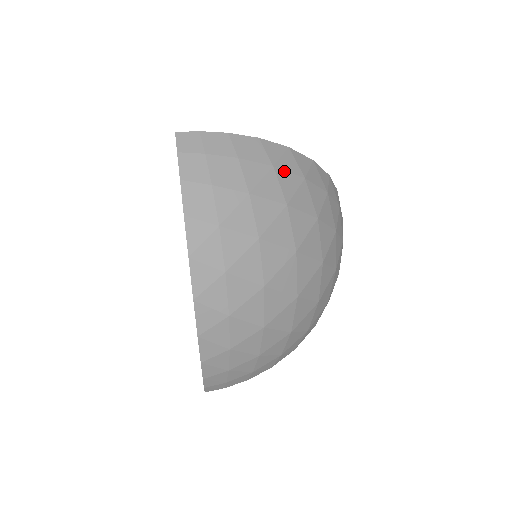
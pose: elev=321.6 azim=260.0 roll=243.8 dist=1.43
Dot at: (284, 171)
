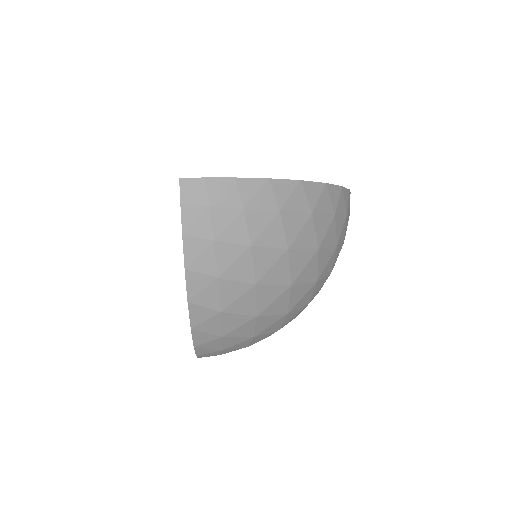
Dot at: (291, 213)
